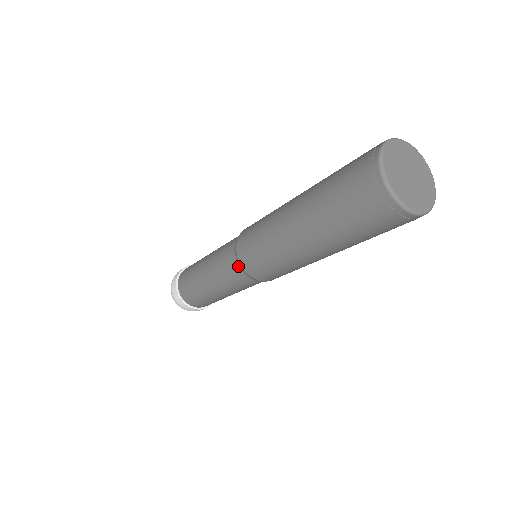
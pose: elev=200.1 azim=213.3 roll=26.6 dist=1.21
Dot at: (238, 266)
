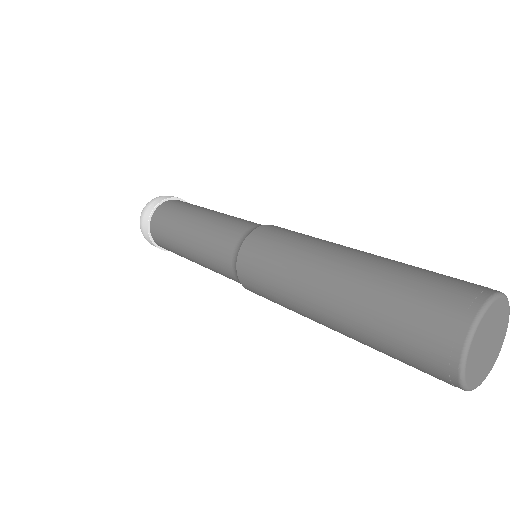
Dot at: occluded
